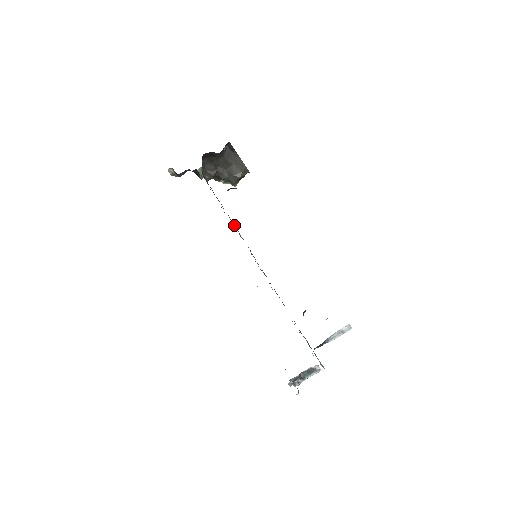
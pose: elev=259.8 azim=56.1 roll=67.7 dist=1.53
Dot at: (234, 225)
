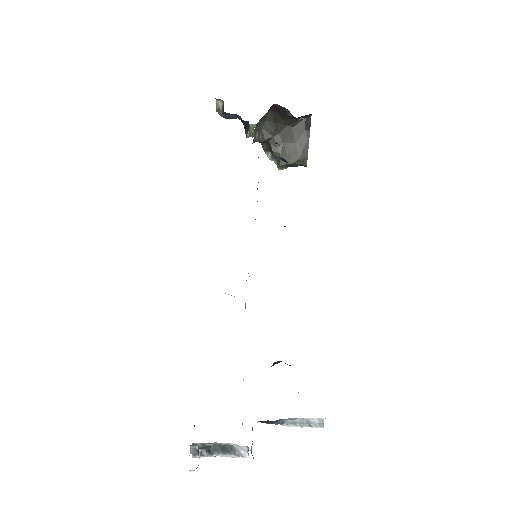
Dot at: (257, 201)
